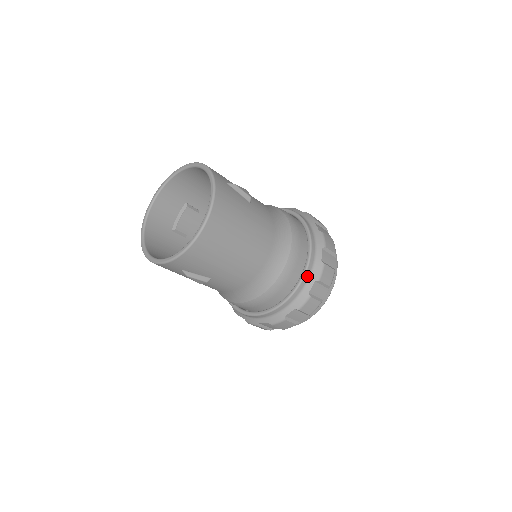
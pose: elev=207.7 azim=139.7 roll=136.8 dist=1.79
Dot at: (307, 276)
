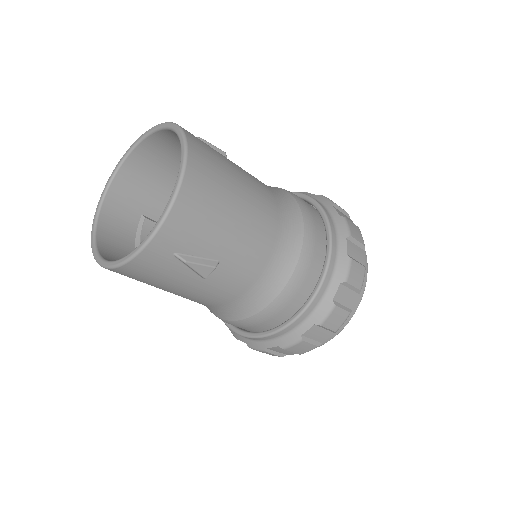
Dot at: (334, 235)
